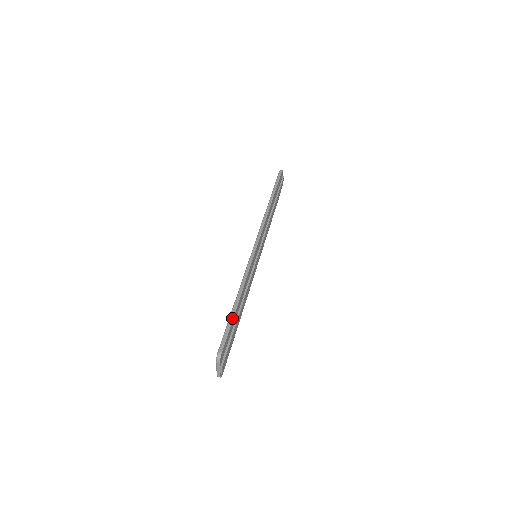
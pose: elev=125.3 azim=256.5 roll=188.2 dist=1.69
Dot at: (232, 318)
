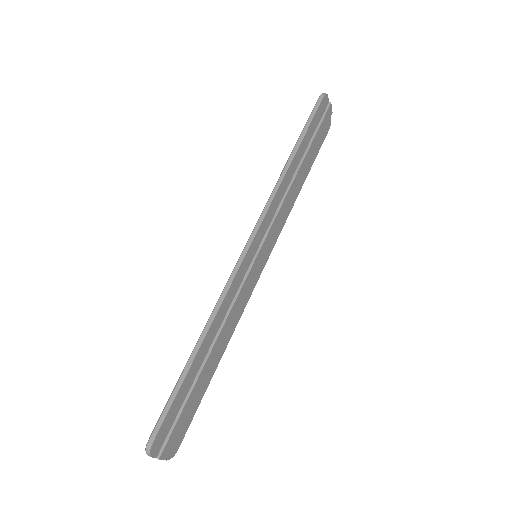
Dot at: (180, 383)
